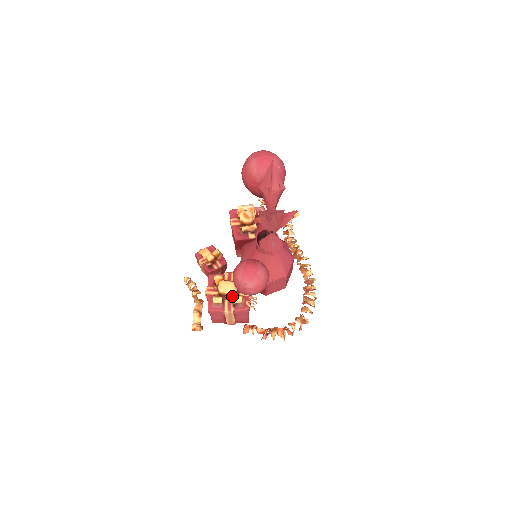
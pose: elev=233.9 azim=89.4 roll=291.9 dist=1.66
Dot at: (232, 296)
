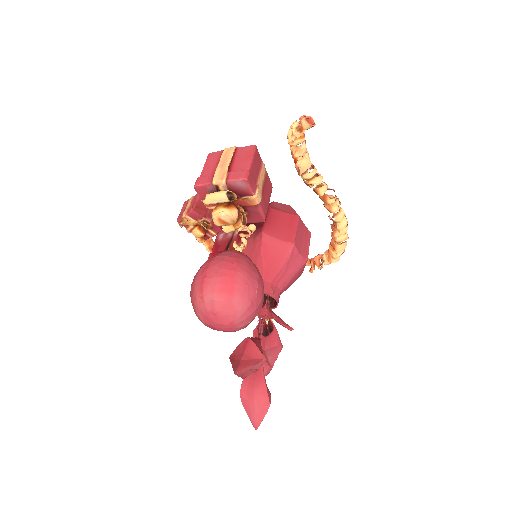
Dot at: occluded
